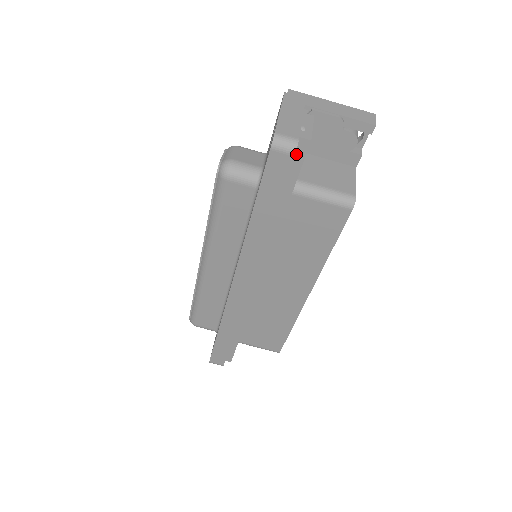
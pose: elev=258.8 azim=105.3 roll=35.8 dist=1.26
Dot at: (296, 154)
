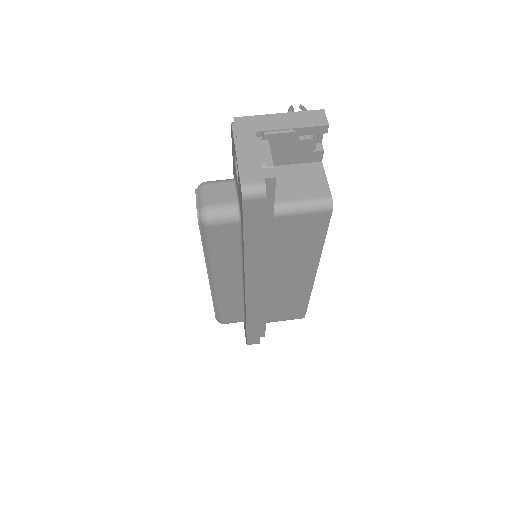
Dot at: (266, 191)
